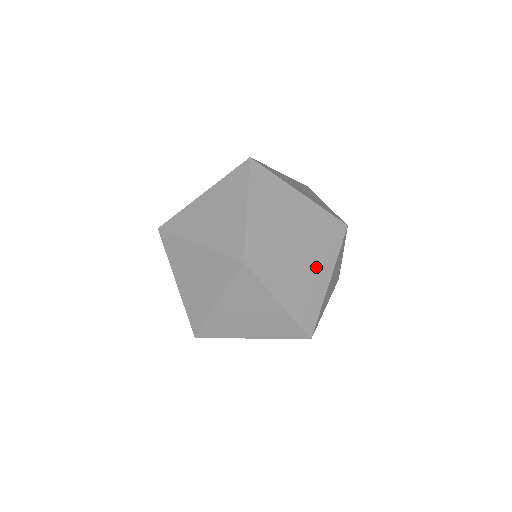
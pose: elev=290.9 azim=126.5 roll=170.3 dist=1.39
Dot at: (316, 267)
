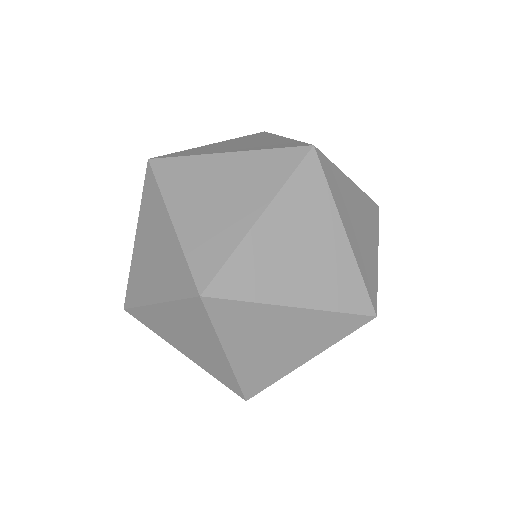
Dot at: (300, 340)
